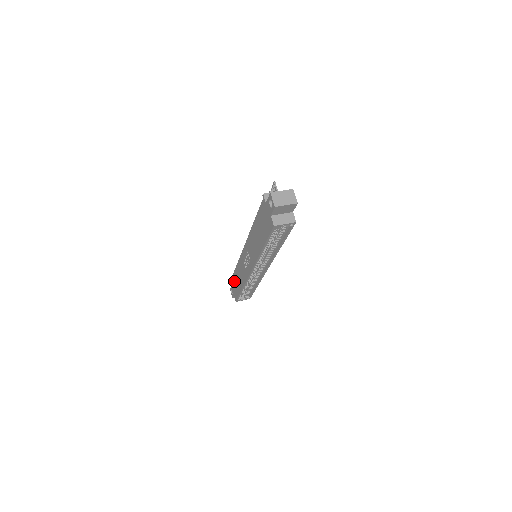
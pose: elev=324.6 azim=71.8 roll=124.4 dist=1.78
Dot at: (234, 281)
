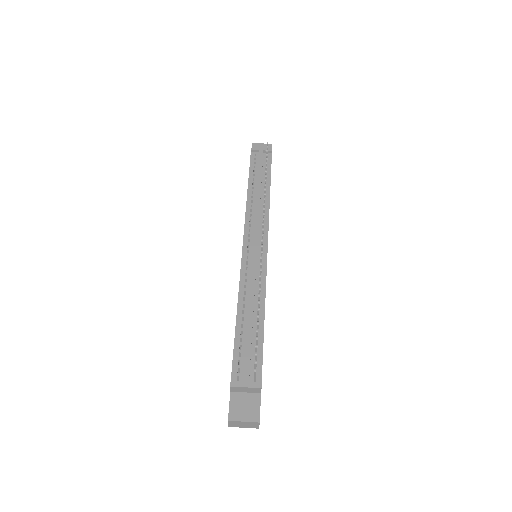
Dot at: occluded
